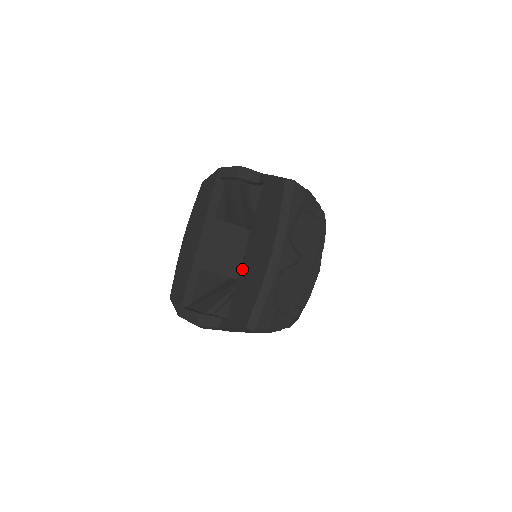
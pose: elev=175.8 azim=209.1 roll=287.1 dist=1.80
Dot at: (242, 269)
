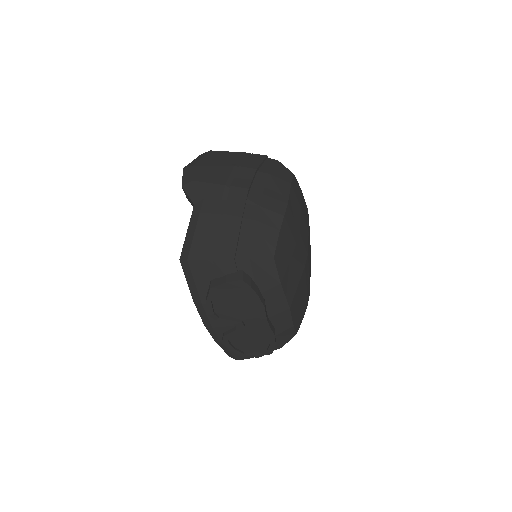
Dot at: occluded
